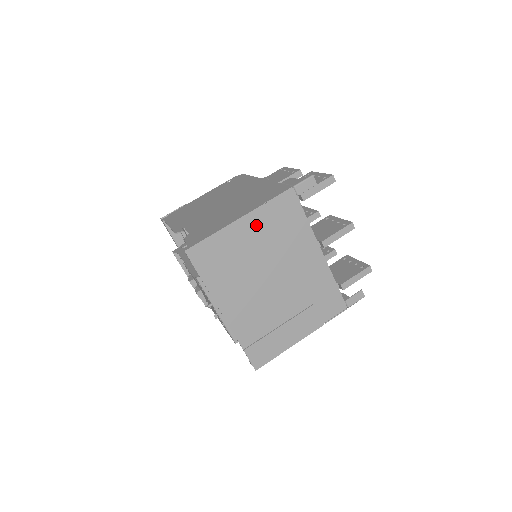
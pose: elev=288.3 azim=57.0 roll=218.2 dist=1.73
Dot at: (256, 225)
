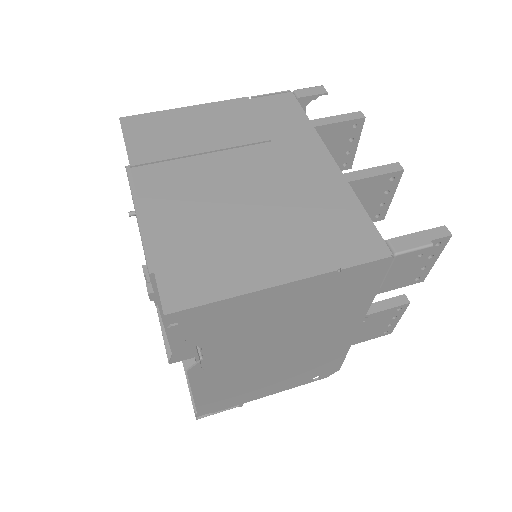
Dot at: (230, 113)
